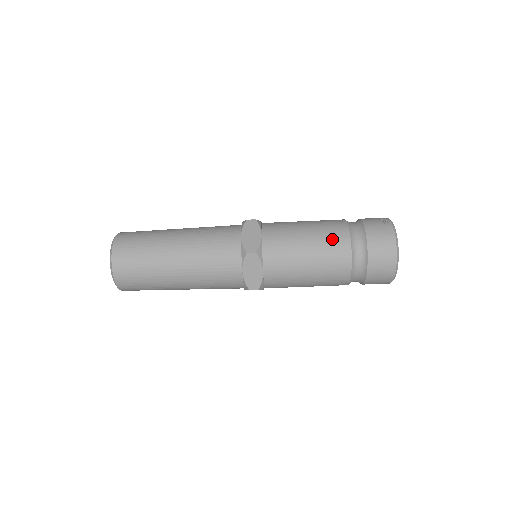
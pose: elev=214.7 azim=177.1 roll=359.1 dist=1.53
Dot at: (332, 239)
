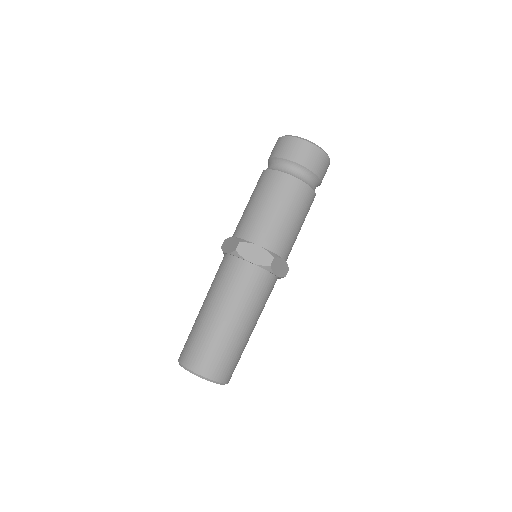
Dot at: (263, 183)
